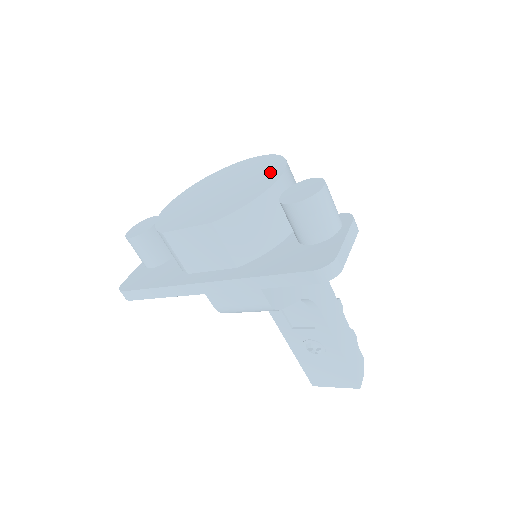
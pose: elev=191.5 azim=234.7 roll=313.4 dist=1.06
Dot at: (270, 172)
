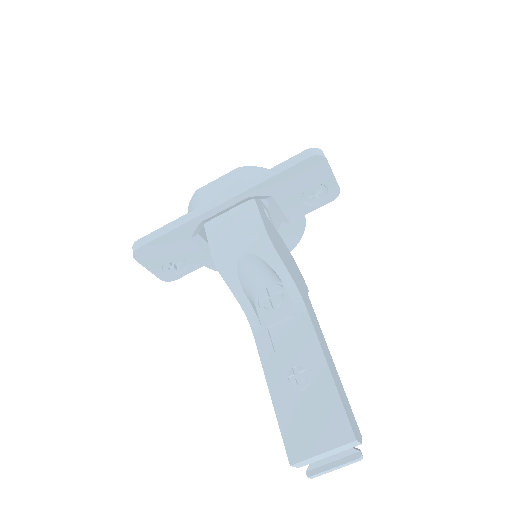
Dot at: occluded
